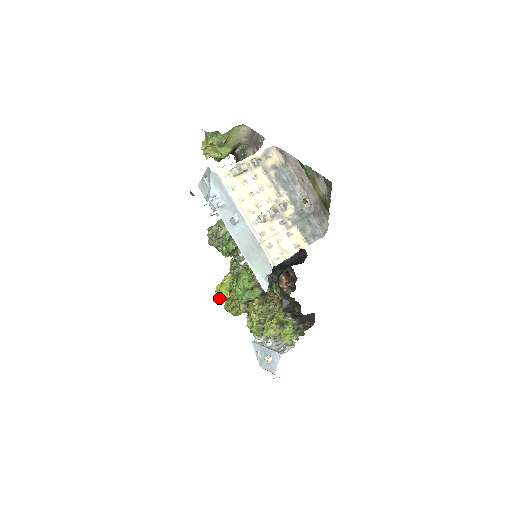
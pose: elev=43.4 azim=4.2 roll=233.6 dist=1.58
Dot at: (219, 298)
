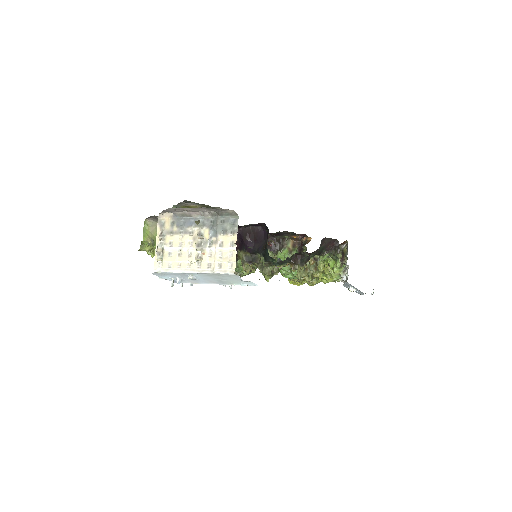
Dot at: occluded
